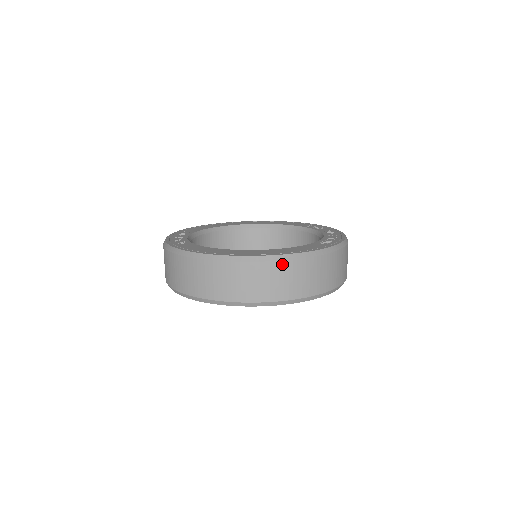
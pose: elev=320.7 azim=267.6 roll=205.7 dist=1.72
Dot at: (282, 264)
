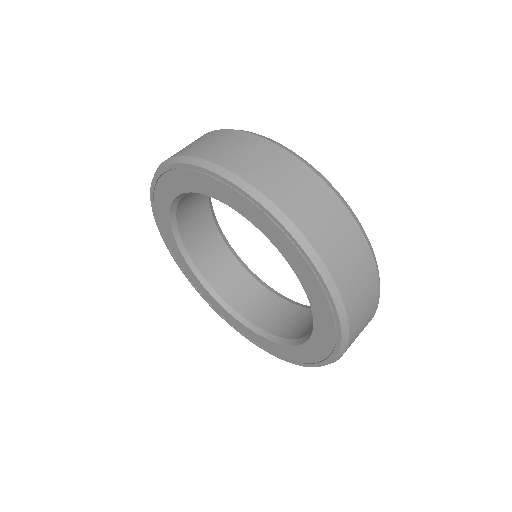
Dot at: (247, 136)
